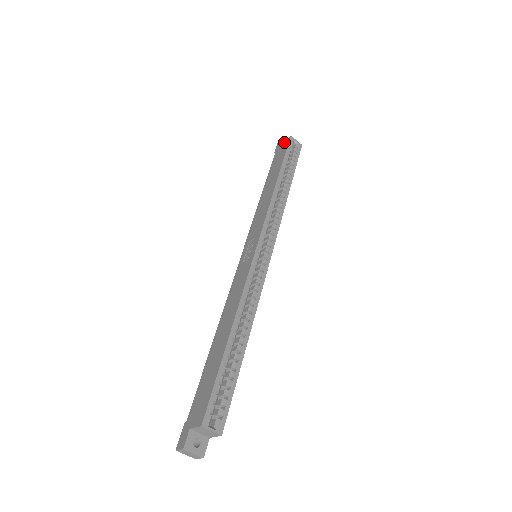
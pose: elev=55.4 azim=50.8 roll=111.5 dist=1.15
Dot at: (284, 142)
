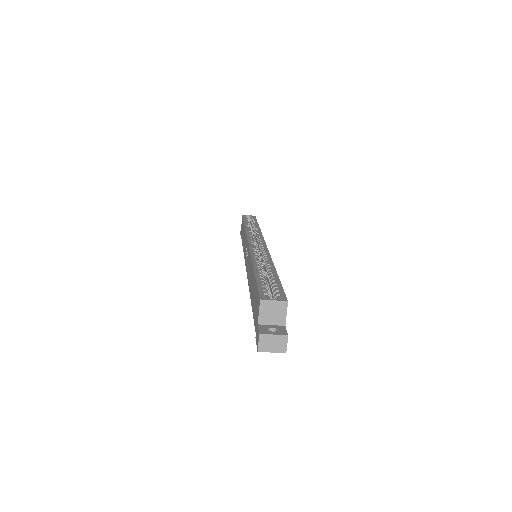
Dot at: occluded
